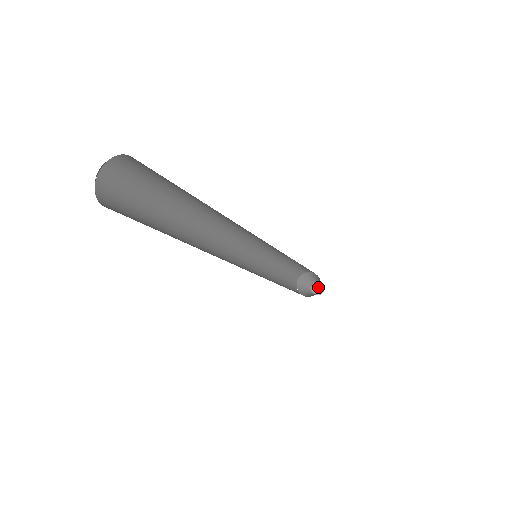
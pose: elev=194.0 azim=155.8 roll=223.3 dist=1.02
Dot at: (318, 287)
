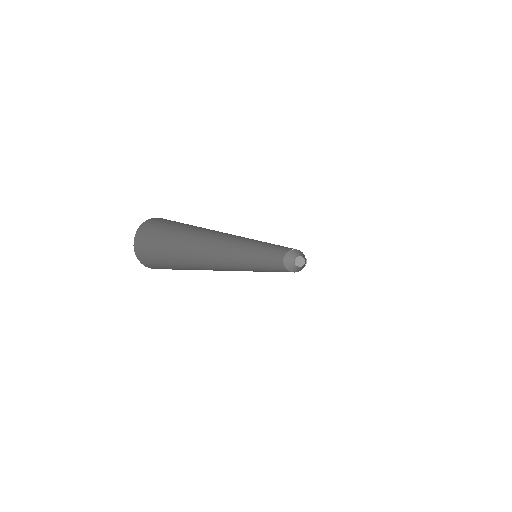
Dot at: (302, 261)
